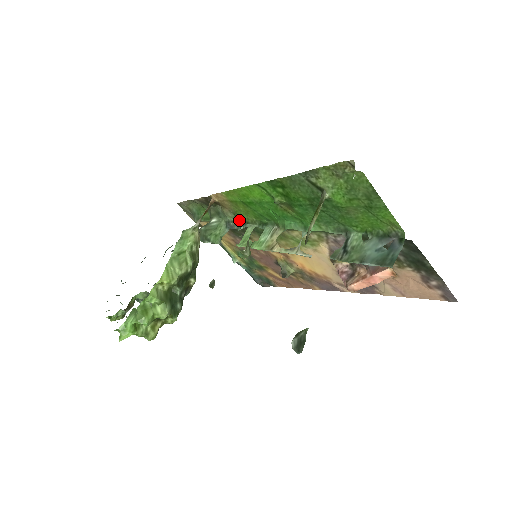
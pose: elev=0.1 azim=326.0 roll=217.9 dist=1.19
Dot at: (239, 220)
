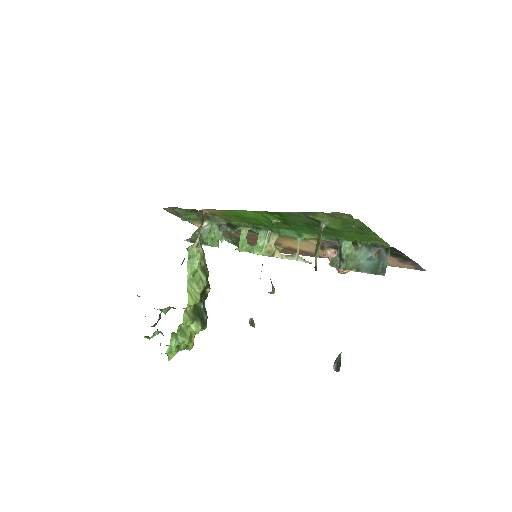
Dot at: (231, 224)
